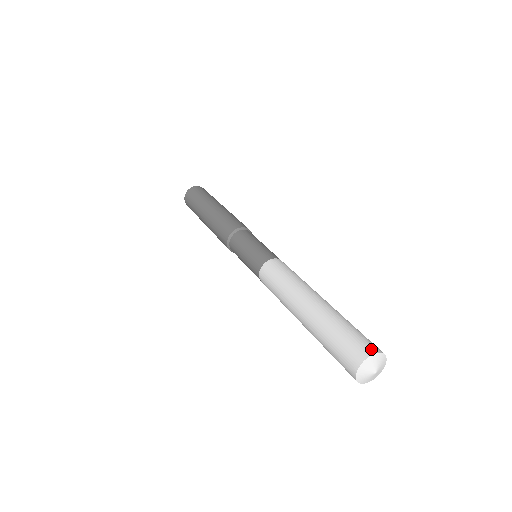
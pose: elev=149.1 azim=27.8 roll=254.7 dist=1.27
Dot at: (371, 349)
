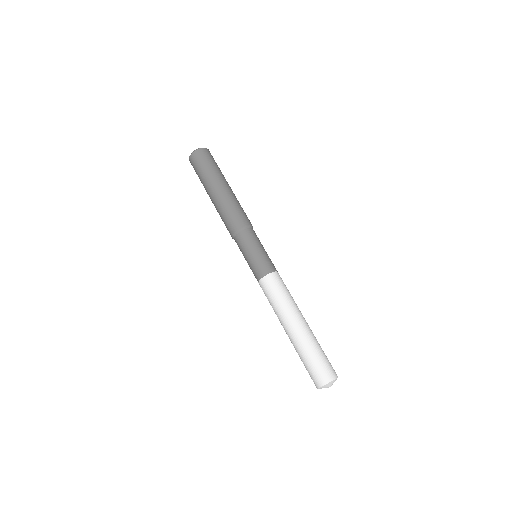
Dot at: (336, 374)
